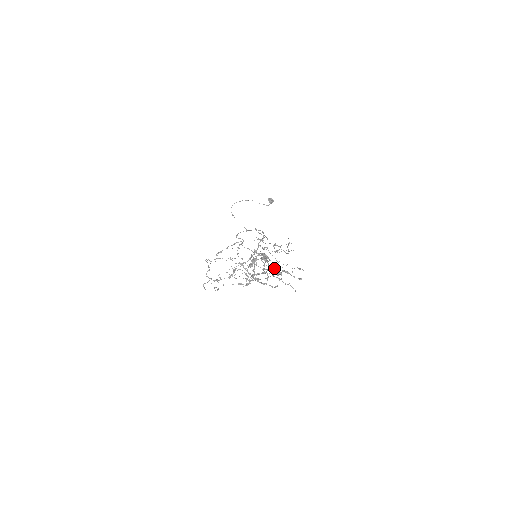
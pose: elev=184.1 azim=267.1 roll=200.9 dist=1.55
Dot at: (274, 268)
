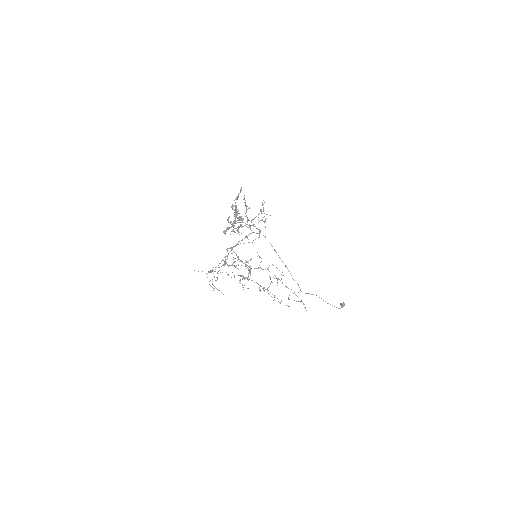
Dot at: occluded
